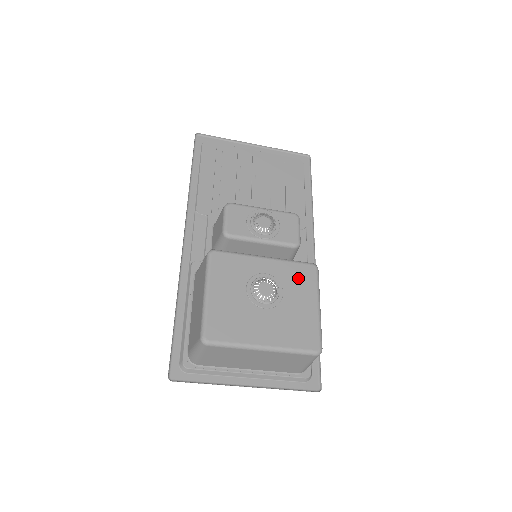
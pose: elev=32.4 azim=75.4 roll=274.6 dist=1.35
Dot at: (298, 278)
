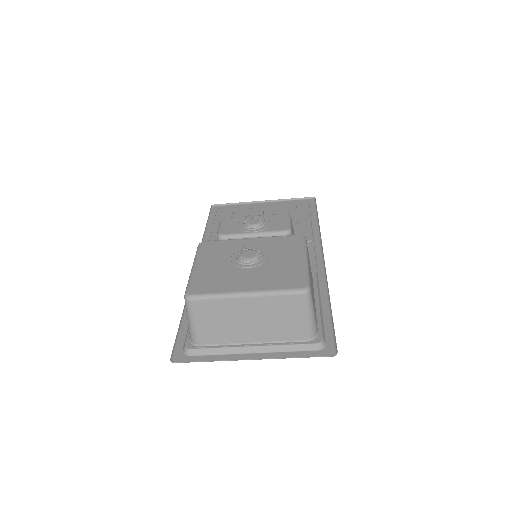
Dot at: (283, 245)
